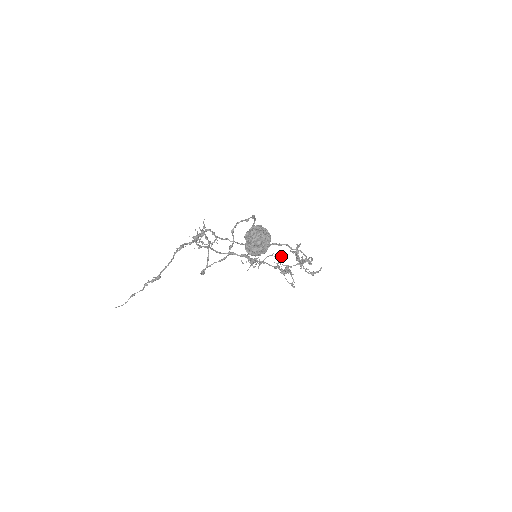
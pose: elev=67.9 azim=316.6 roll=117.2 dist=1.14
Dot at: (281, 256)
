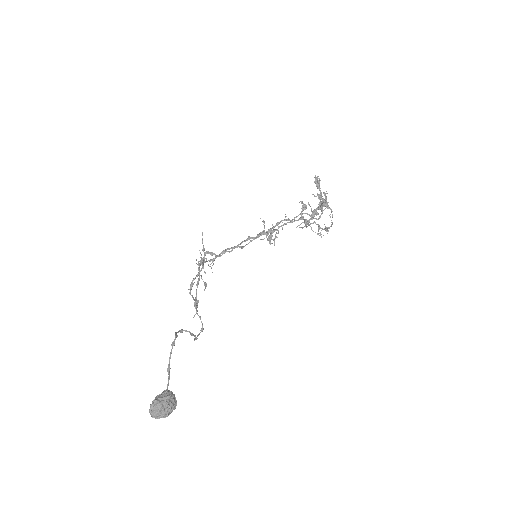
Dot at: (302, 203)
